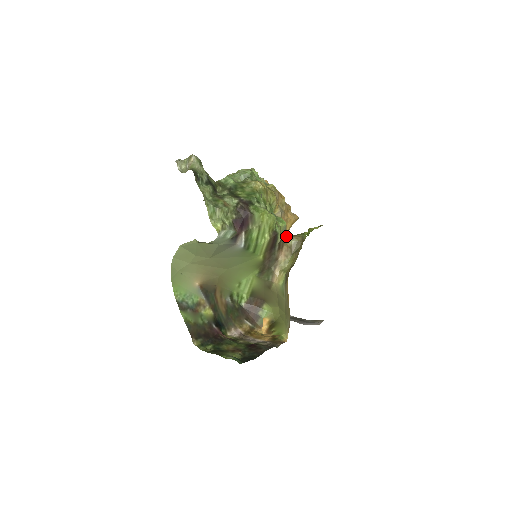
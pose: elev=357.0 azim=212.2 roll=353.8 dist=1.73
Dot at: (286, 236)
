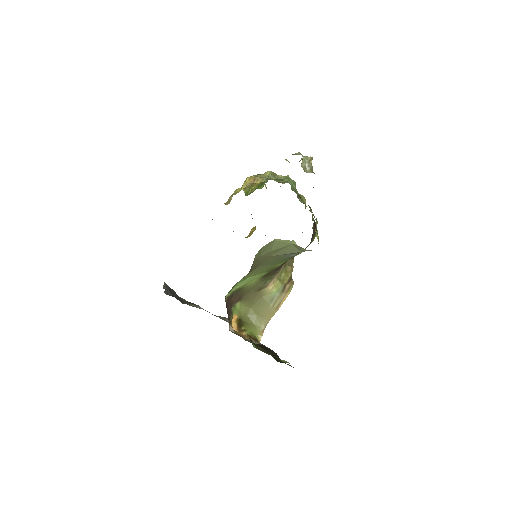
Dot at: occluded
